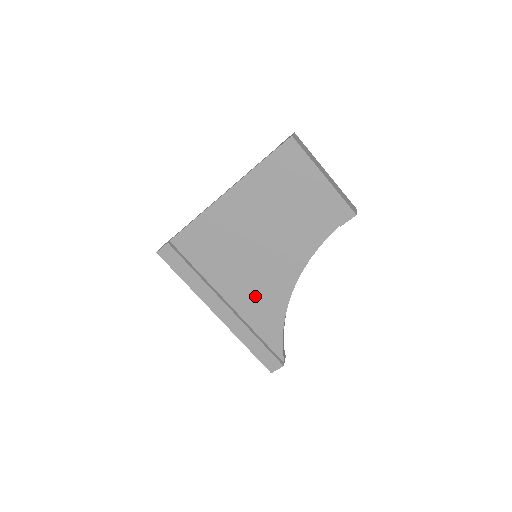
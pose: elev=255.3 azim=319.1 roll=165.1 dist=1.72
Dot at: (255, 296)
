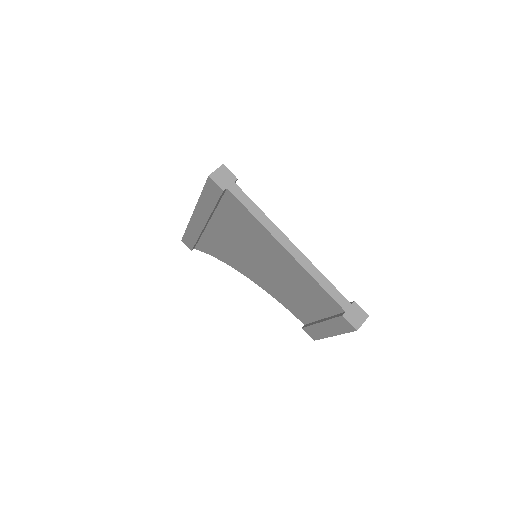
Dot at: (226, 247)
